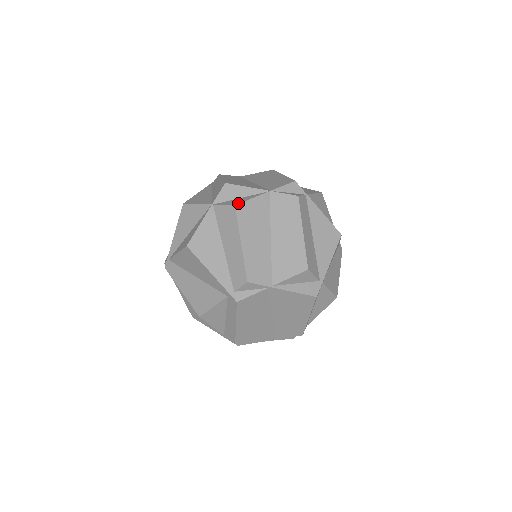
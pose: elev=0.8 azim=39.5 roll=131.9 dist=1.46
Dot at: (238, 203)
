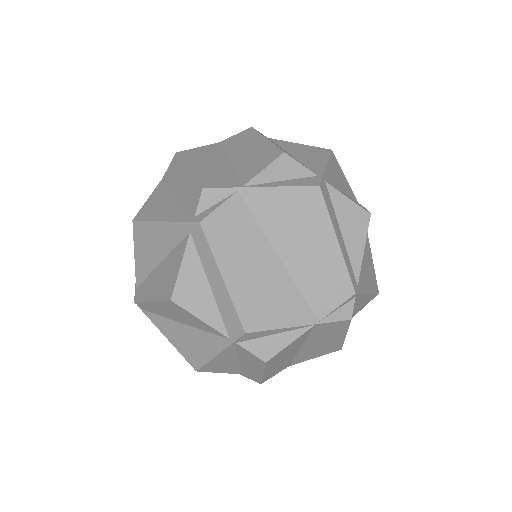
Dot at: (180, 152)
